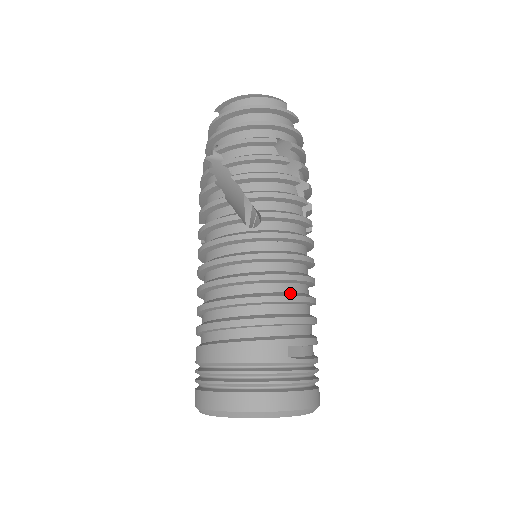
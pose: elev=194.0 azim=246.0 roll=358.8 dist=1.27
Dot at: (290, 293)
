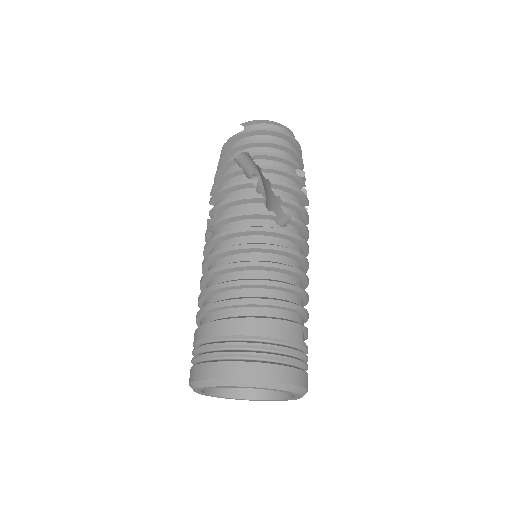
Dot at: occluded
